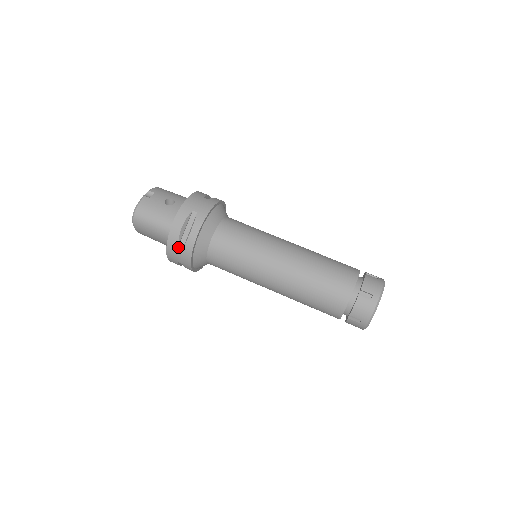
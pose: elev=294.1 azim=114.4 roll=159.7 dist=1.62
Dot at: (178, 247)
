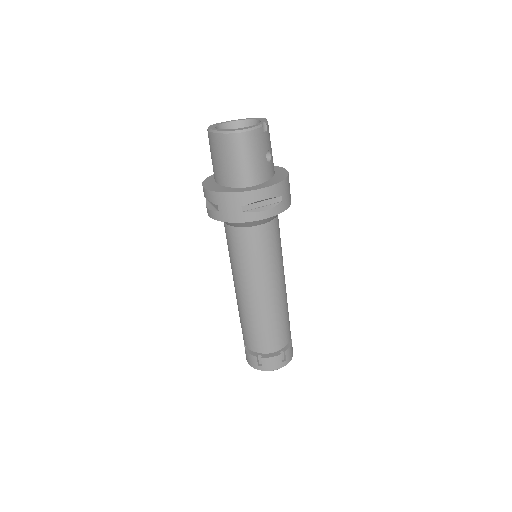
Dot at: (241, 206)
